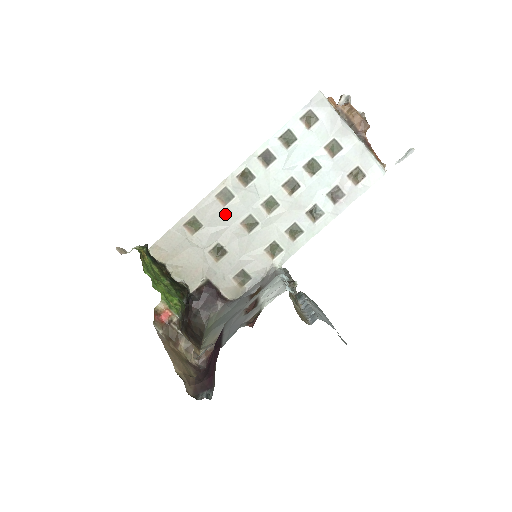
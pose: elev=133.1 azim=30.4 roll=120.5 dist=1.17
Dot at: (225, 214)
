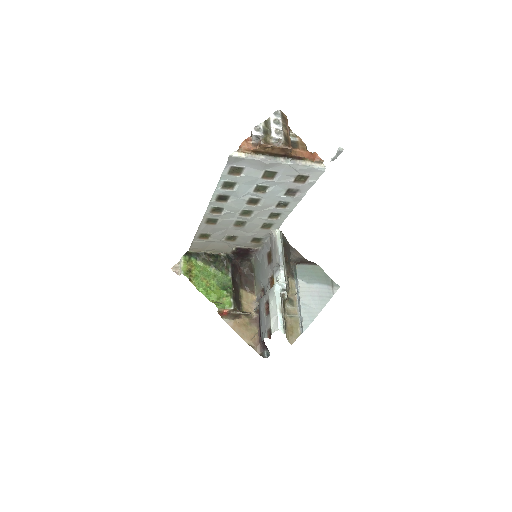
Dot at: (220, 226)
